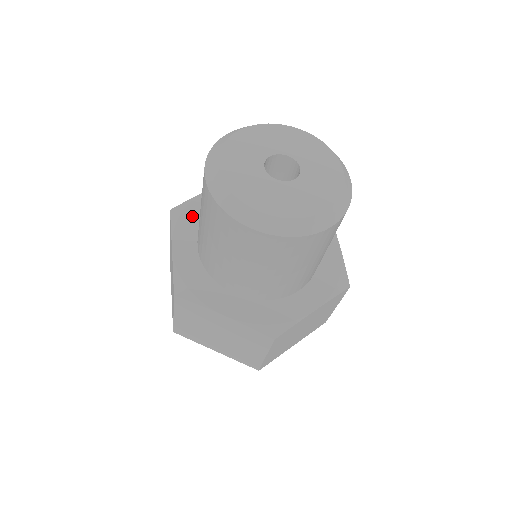
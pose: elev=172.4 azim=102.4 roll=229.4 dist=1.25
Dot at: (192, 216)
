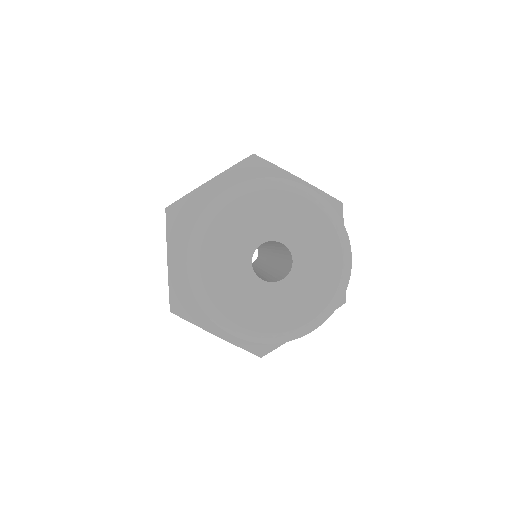
Dot at: (189, 219)
